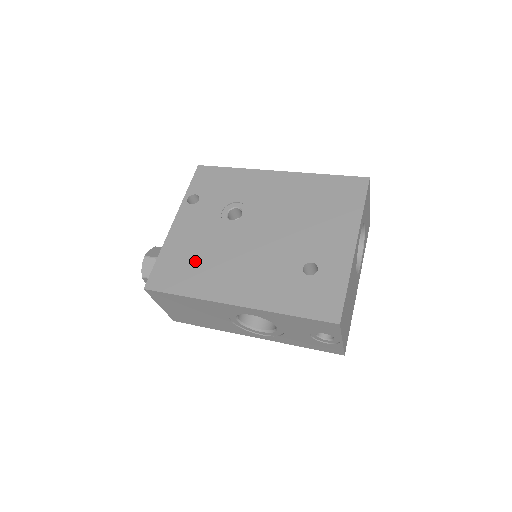
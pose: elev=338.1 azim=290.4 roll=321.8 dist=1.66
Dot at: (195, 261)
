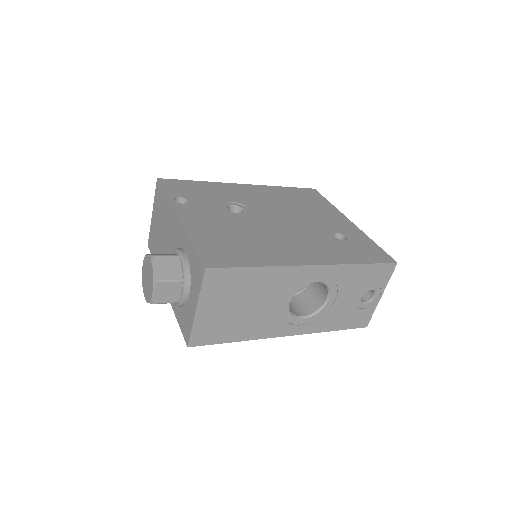
Dot at: (238, 241)
